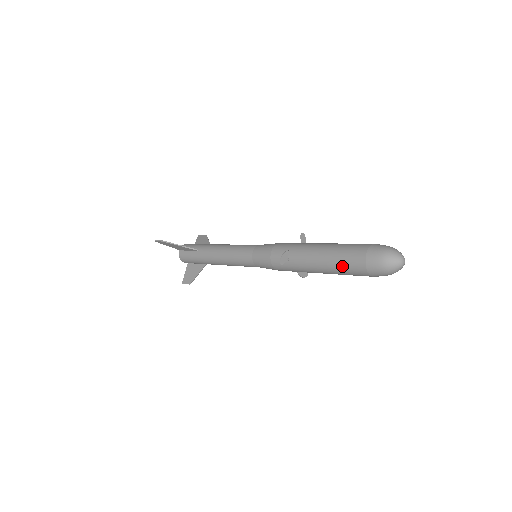
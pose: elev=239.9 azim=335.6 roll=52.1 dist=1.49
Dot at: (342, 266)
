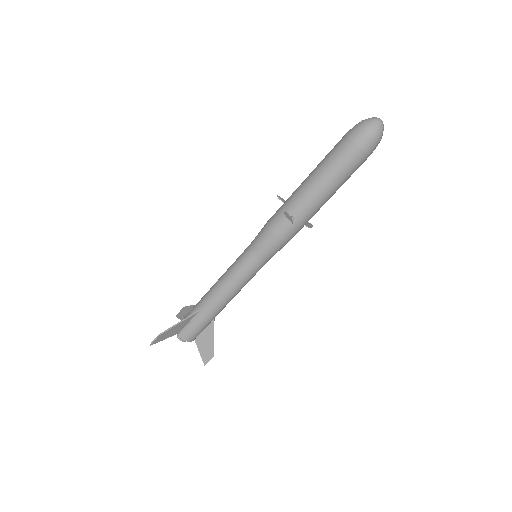
Dot at: (341, 170)
